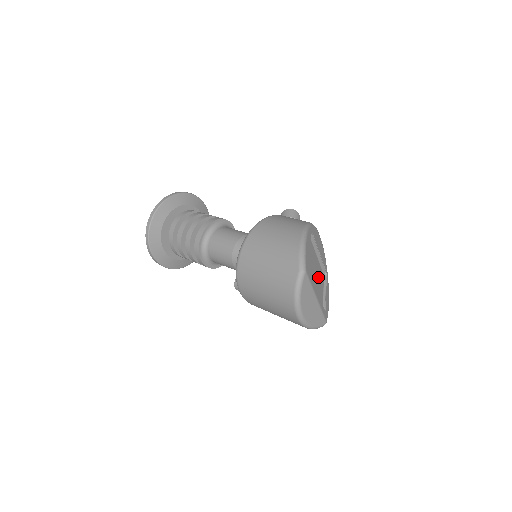
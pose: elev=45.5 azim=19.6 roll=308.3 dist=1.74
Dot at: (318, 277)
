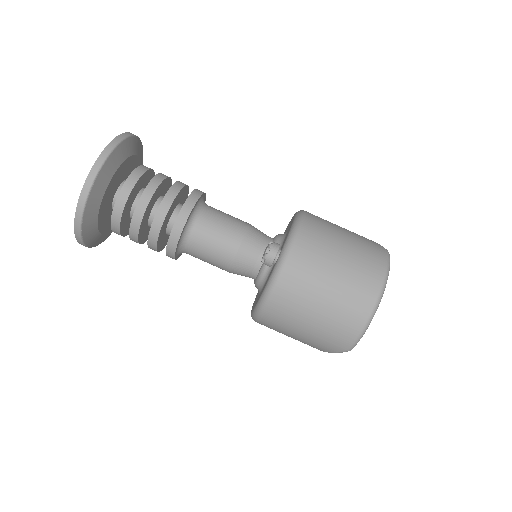
Dot at: occluded
